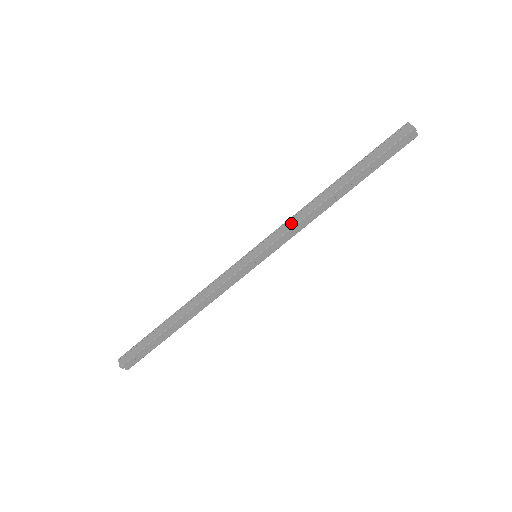
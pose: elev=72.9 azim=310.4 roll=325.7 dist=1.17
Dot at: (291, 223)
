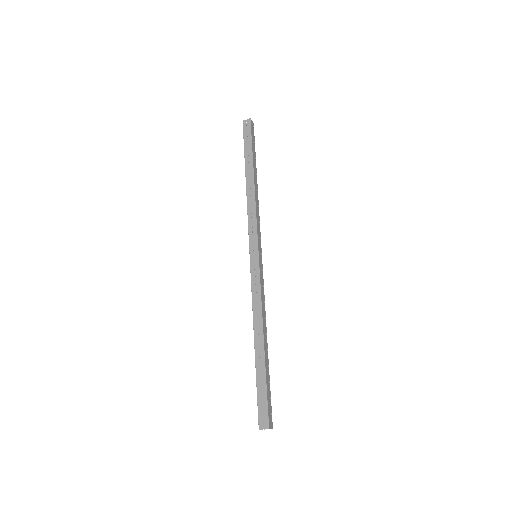
Dot at: (249, 219)
